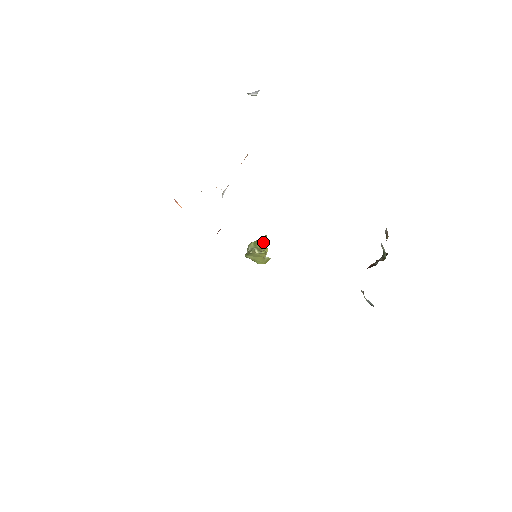
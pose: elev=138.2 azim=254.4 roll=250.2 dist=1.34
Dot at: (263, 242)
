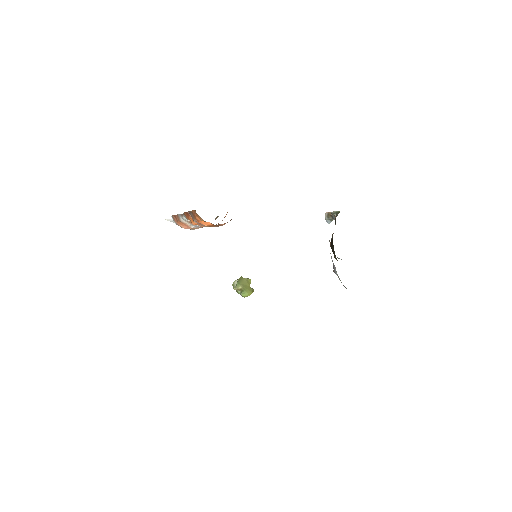
Dot at: occluded
